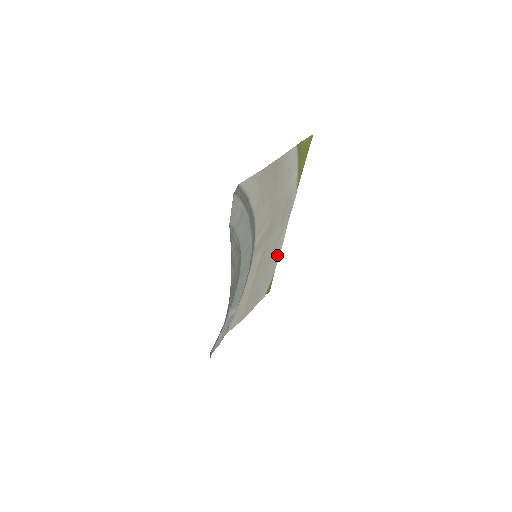
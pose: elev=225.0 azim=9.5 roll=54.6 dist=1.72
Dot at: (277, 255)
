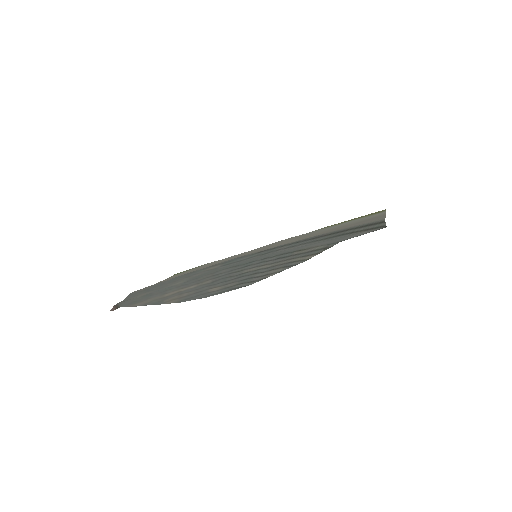
Dot at: occluded
